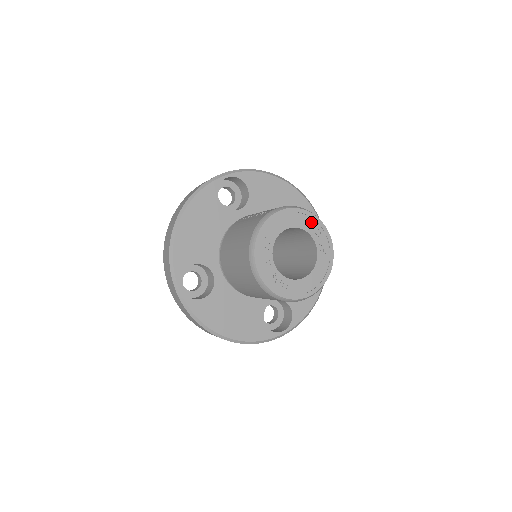
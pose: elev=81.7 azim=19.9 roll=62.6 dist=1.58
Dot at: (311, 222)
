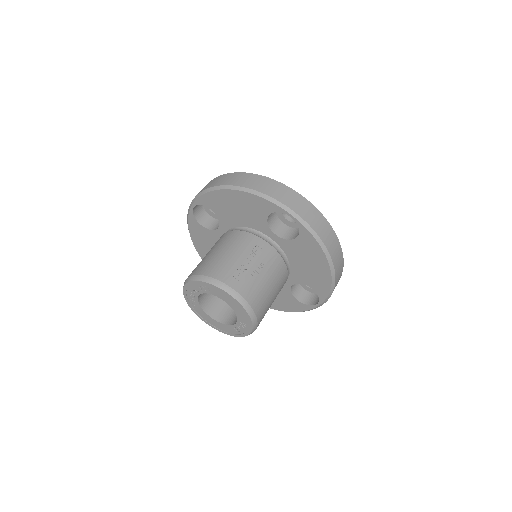
Dot at: (246, 319)
